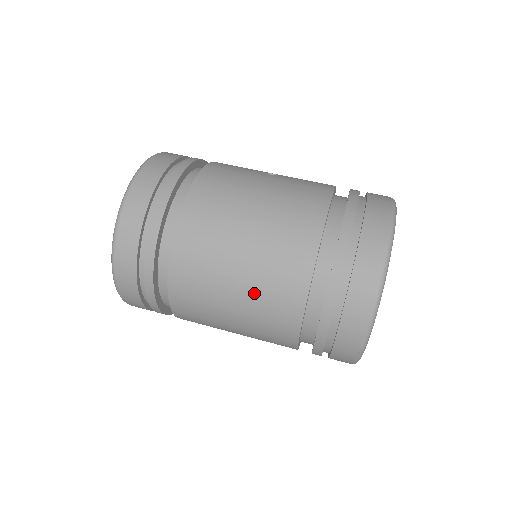
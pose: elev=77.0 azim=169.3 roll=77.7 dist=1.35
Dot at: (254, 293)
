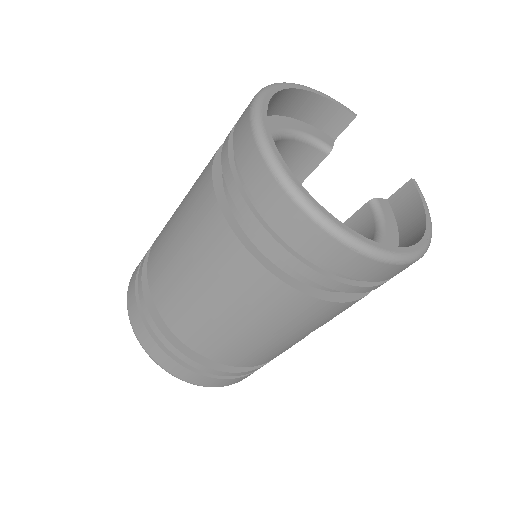
Dot at: (226, 294)
